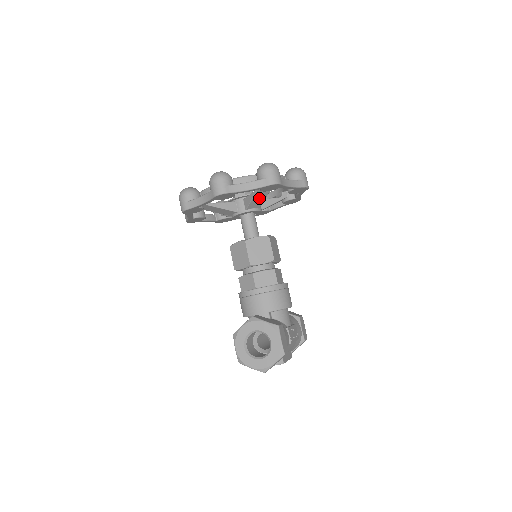
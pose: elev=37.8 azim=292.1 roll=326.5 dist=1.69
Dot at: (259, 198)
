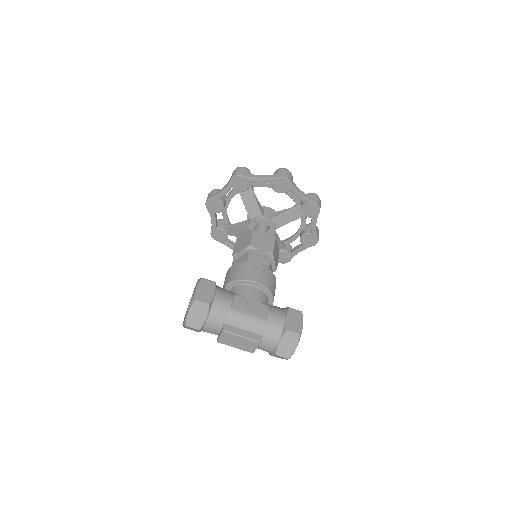
Dot at: (250, 203)
